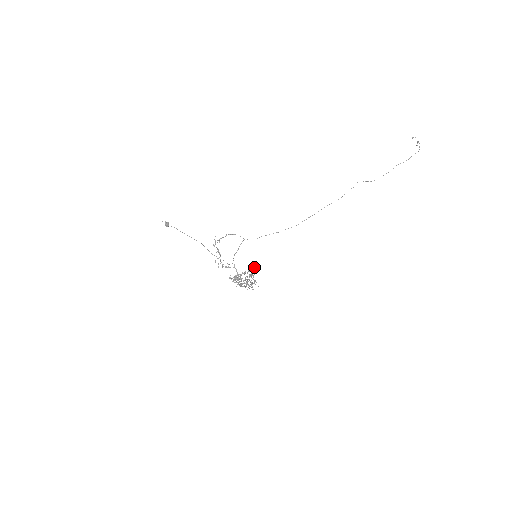
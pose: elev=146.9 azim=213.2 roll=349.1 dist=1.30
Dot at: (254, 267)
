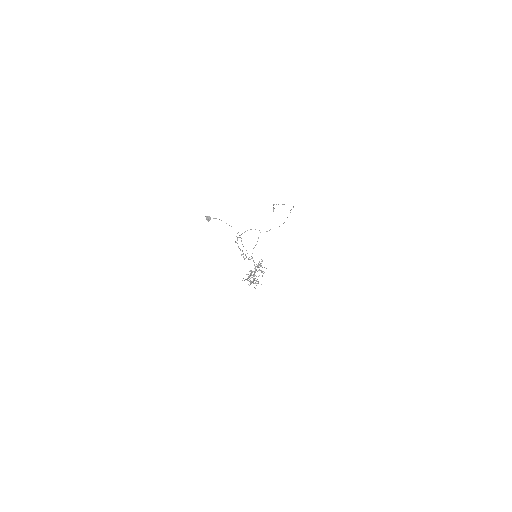
Dot at: (262, 261)
